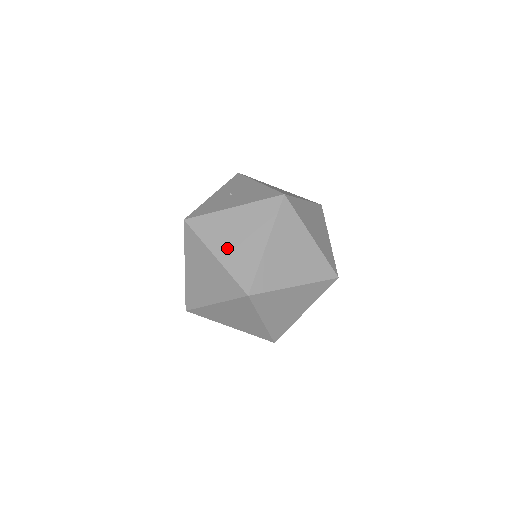
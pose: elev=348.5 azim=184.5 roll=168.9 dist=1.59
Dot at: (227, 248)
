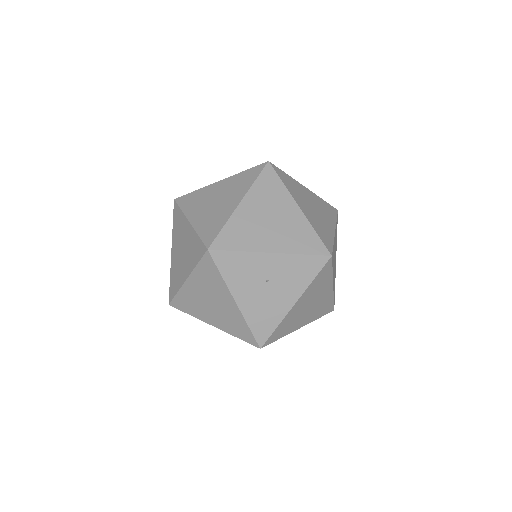
Dot at: (197, 292)
